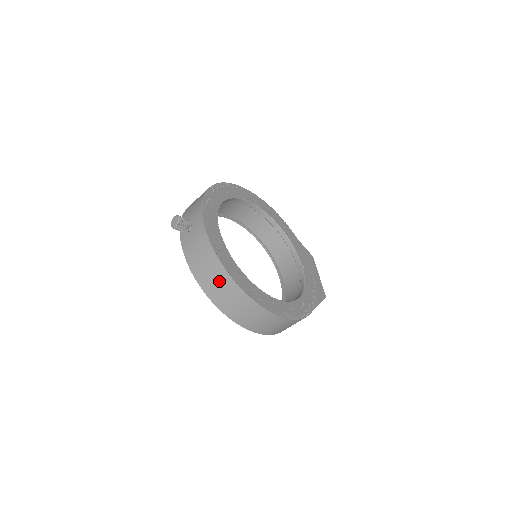
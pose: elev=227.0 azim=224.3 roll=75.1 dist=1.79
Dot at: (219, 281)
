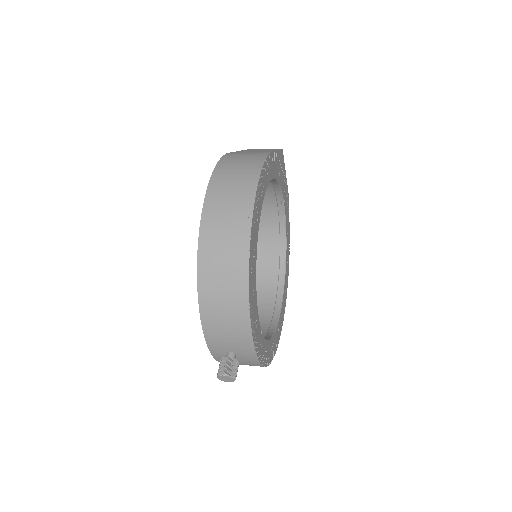
Dot at: occluded
